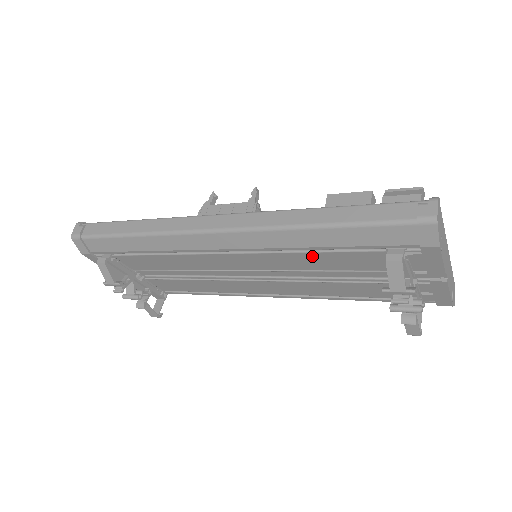
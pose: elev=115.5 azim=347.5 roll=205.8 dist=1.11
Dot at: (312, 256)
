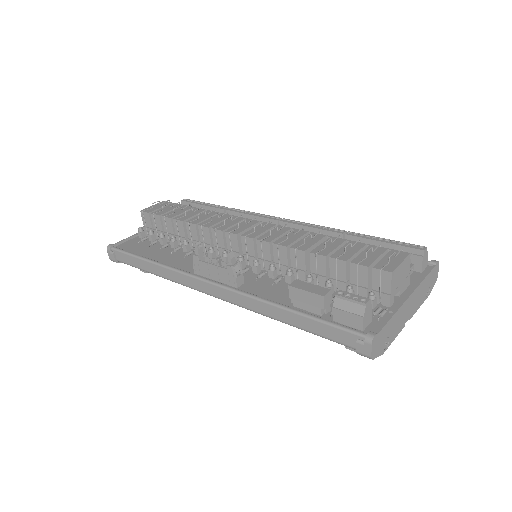
Dot at: occluded
